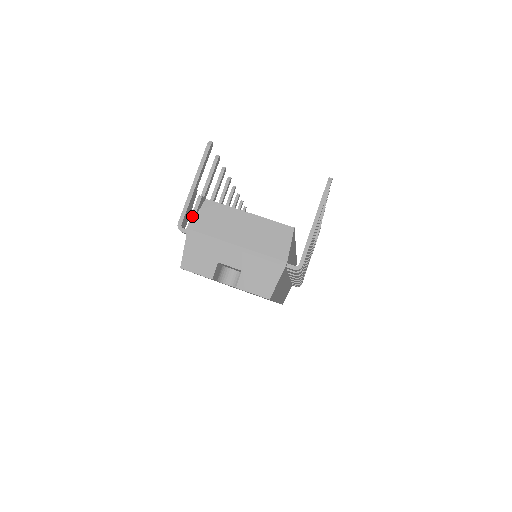
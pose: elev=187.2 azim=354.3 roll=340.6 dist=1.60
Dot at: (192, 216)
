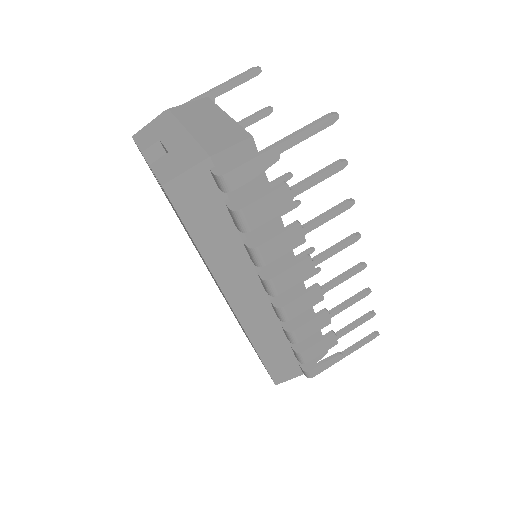
Dot at: occluded
